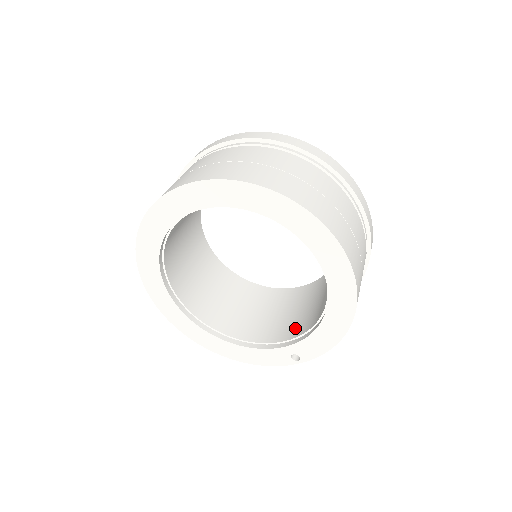
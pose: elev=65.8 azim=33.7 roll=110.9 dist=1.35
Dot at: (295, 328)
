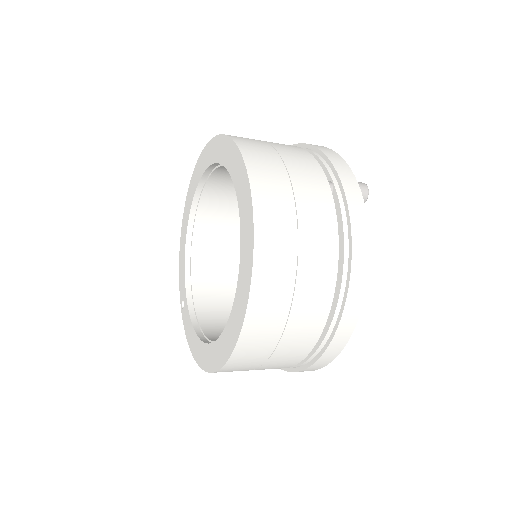
Dot at: (207, 301)
